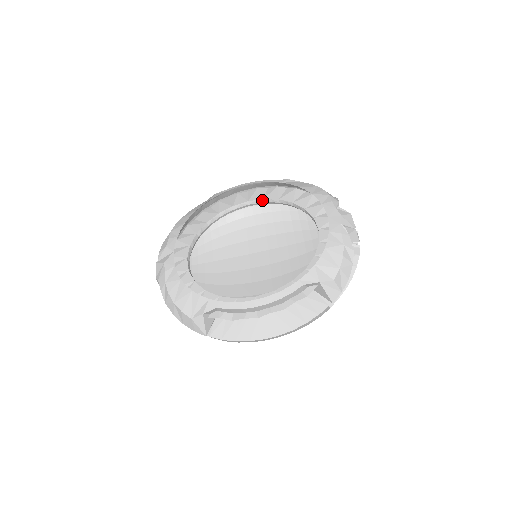
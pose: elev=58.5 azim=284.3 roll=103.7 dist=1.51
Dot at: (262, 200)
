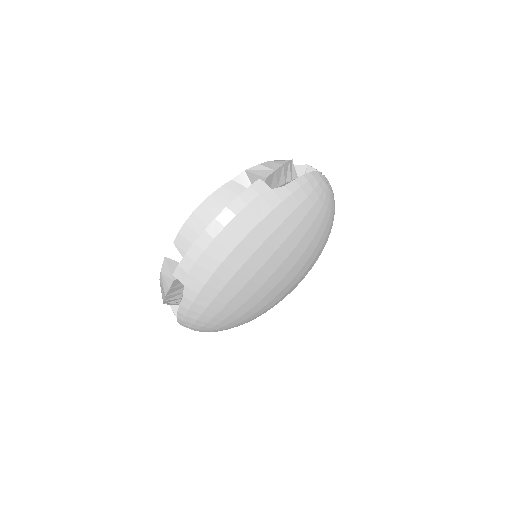
Dot at: occluded
